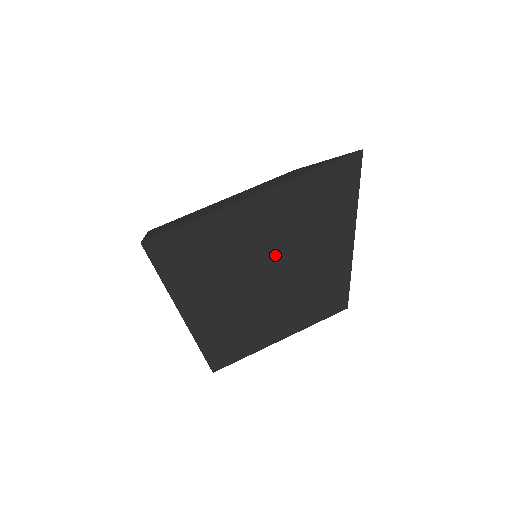
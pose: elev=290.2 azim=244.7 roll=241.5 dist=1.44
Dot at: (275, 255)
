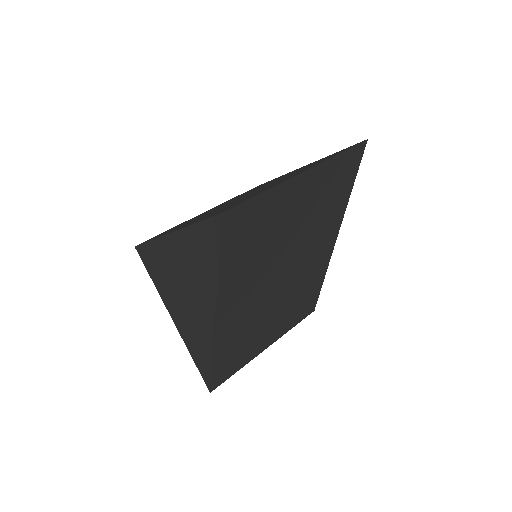
Dot at: (294, 242)
